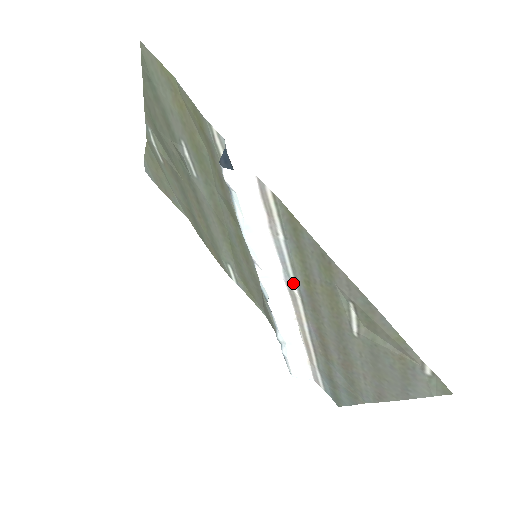
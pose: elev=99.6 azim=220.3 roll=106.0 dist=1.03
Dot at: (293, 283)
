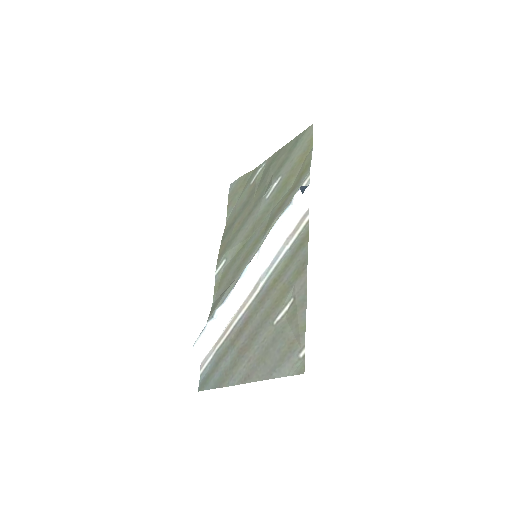
Dot at: (265, 279)
